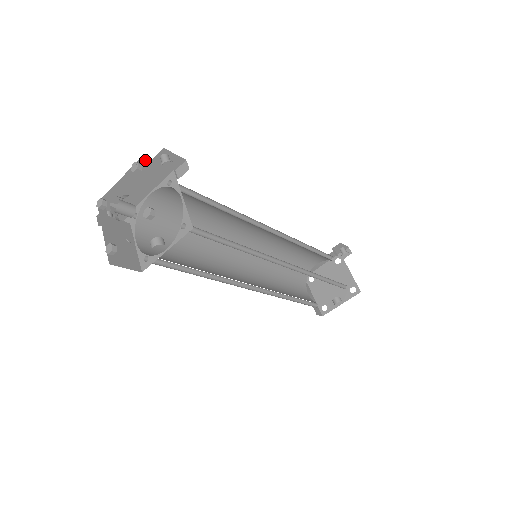
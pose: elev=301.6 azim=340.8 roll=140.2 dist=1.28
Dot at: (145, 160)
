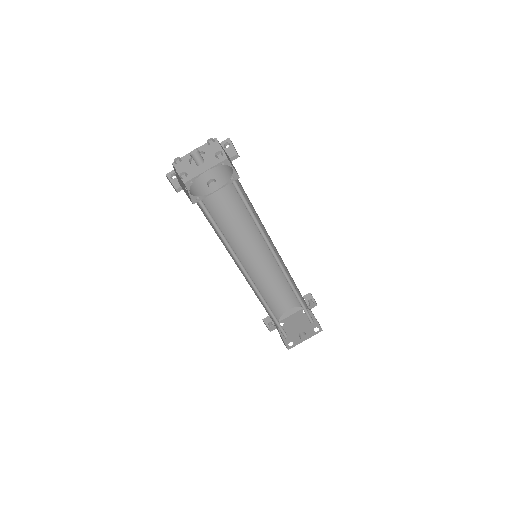
Dot at: (215, 142)
